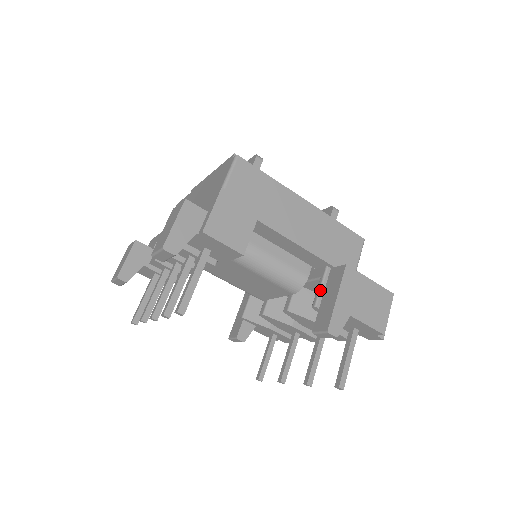
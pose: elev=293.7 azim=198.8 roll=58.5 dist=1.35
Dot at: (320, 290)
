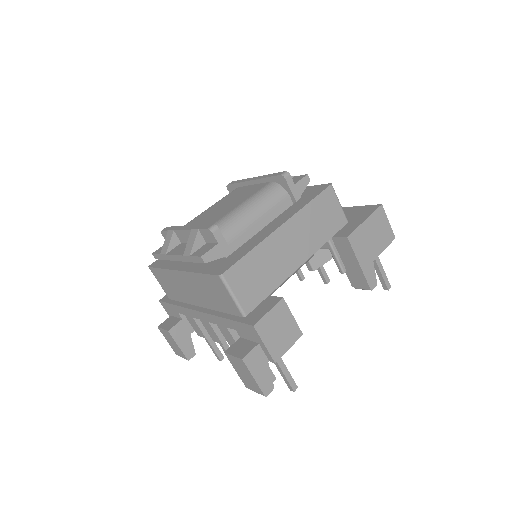
Dot at: (338, 260)
